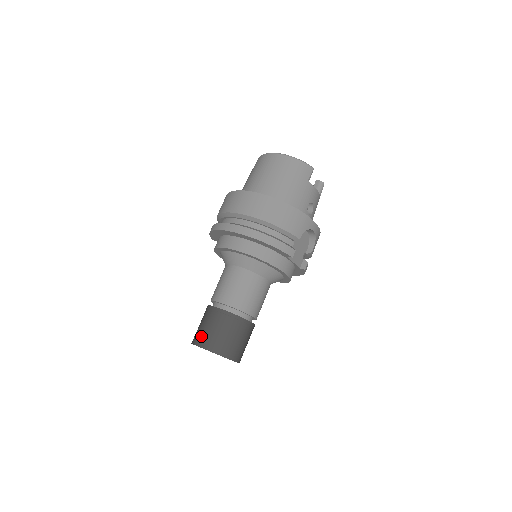
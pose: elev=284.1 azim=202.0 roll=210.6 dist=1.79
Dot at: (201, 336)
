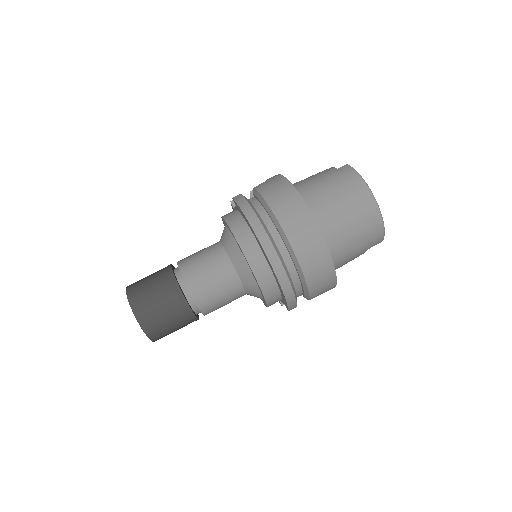
Dot at: (145, 307)
